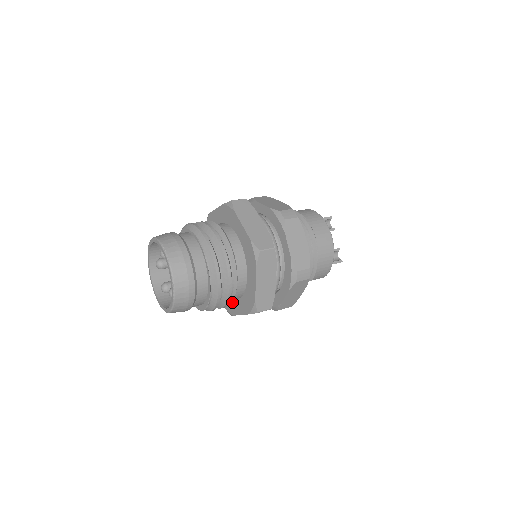
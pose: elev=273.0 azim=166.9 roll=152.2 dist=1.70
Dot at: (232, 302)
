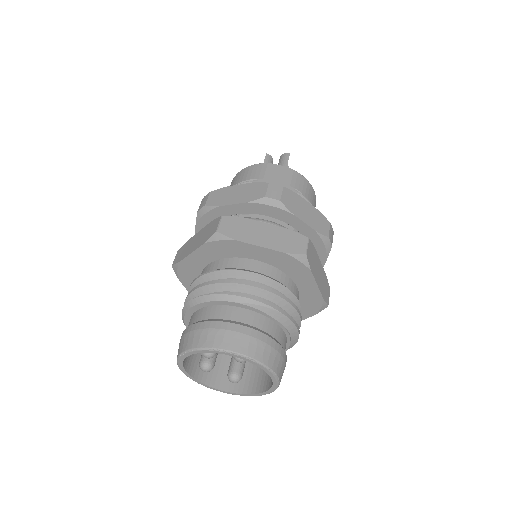
Dot at: occluded
